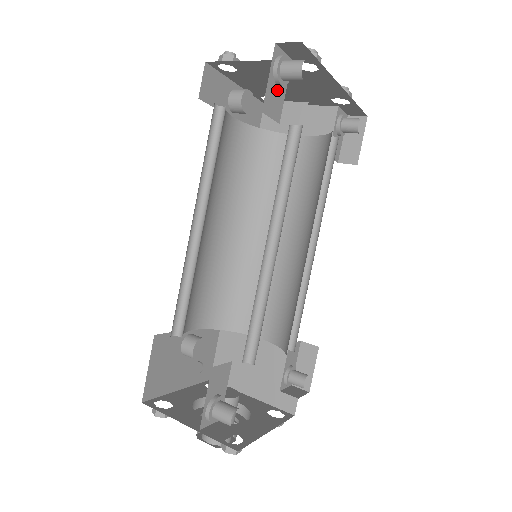
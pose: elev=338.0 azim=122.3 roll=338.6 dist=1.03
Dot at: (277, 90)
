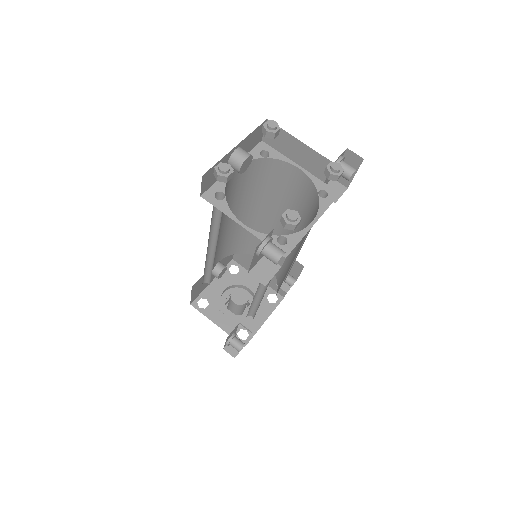
Dot at: occluded
